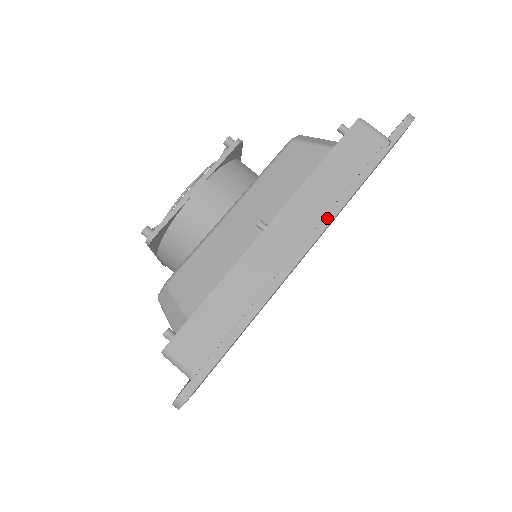
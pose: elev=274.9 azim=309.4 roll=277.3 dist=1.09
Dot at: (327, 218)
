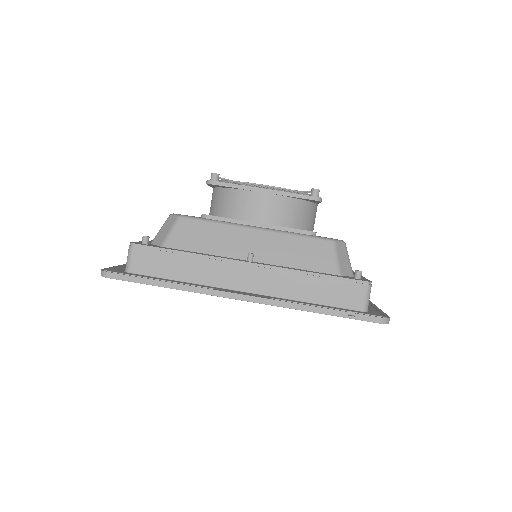
Dot at: (271, 301)
